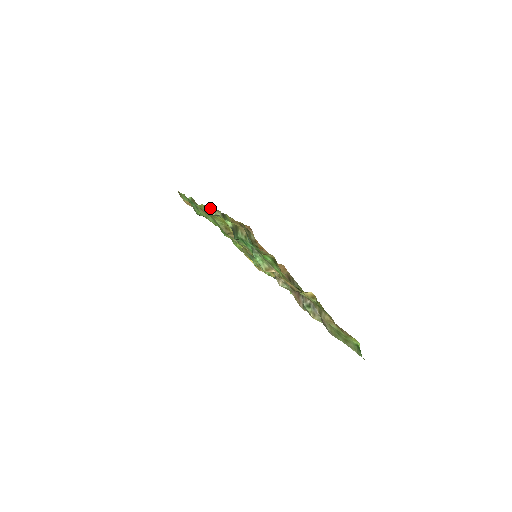
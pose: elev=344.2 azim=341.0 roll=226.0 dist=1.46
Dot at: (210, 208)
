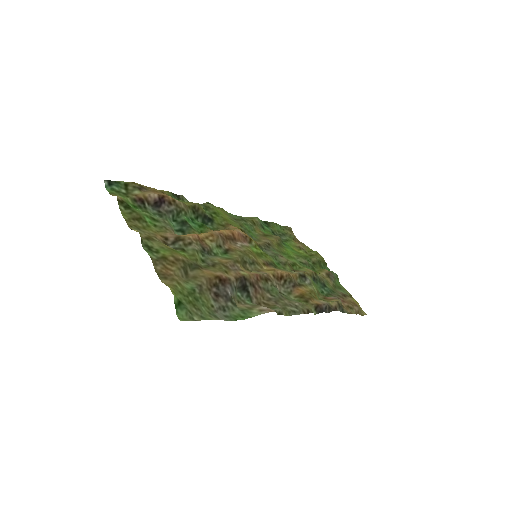
Dot at: occluded
